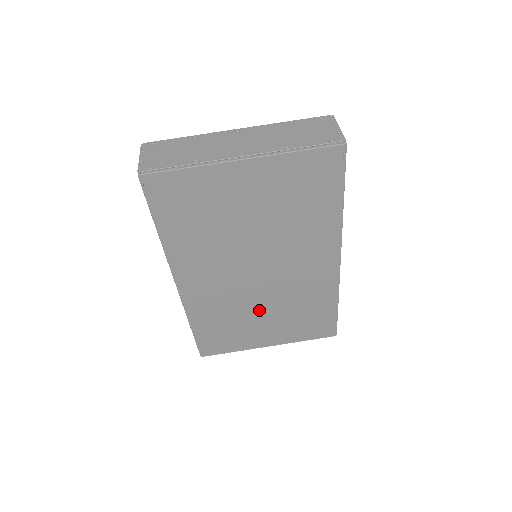
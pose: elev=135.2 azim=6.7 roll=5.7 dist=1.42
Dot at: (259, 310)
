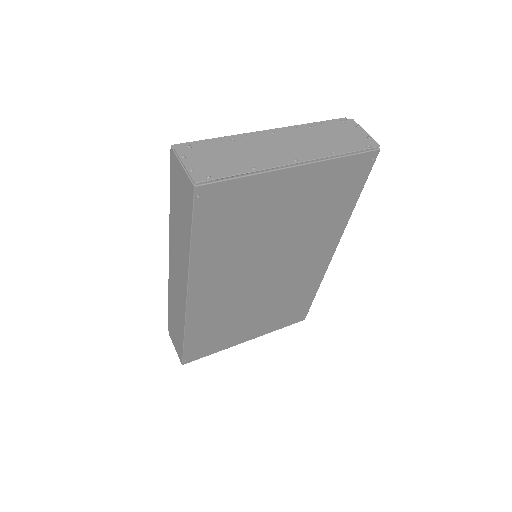
Dot at: (252, 309)
